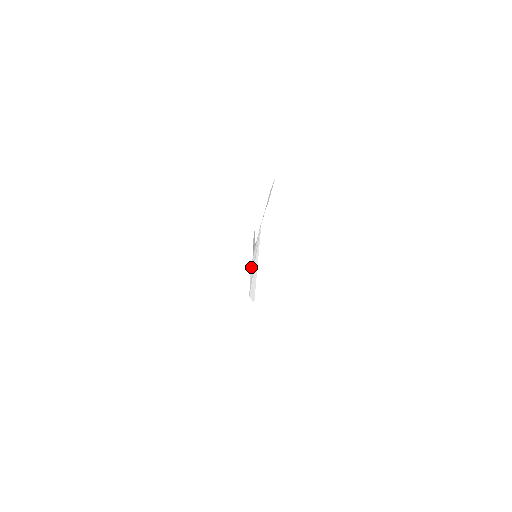
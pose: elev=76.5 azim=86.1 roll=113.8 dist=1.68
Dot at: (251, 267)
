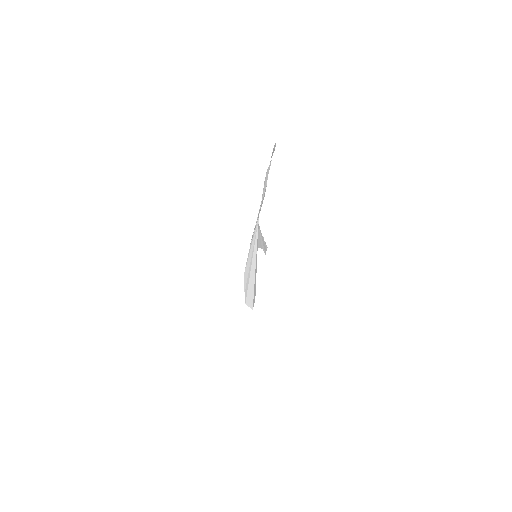
Dot at: (245, 272)
